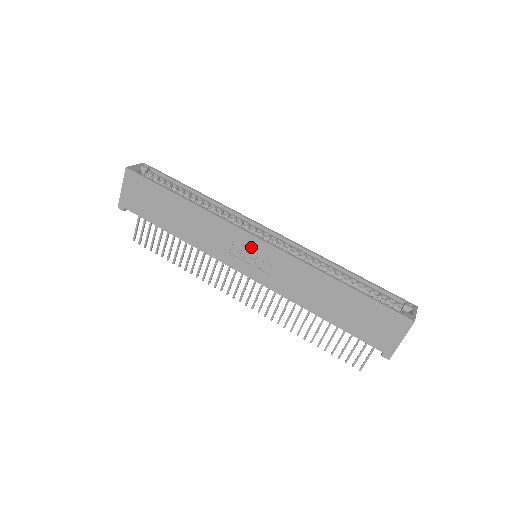
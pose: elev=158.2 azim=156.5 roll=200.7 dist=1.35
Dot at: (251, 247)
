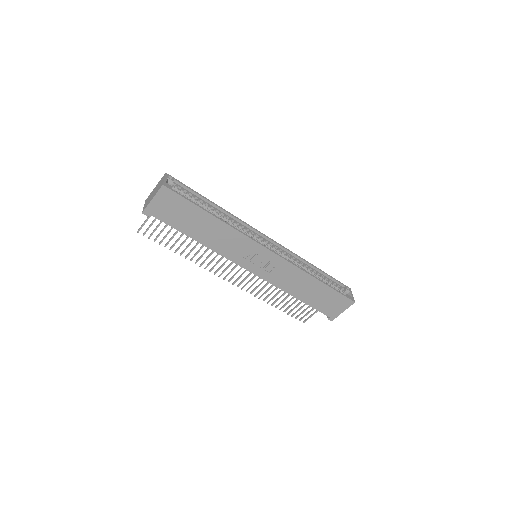
Dot at: (262, 255)
